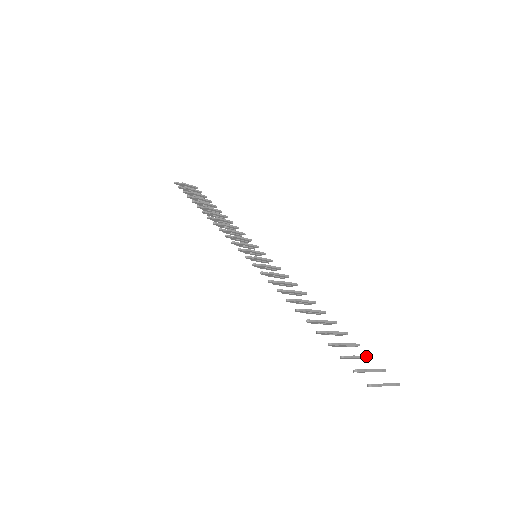
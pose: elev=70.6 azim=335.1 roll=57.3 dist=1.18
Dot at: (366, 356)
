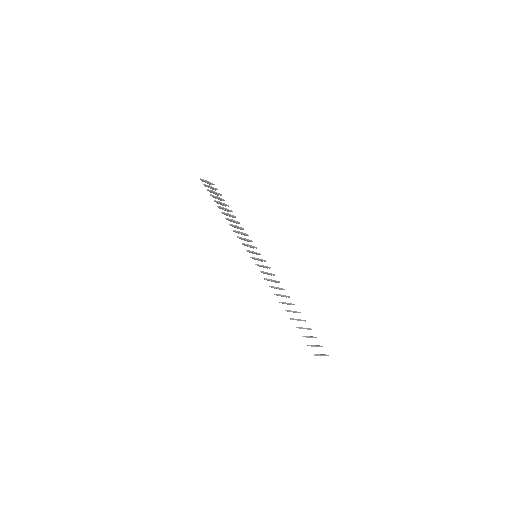
Dot at: (314, 337)
